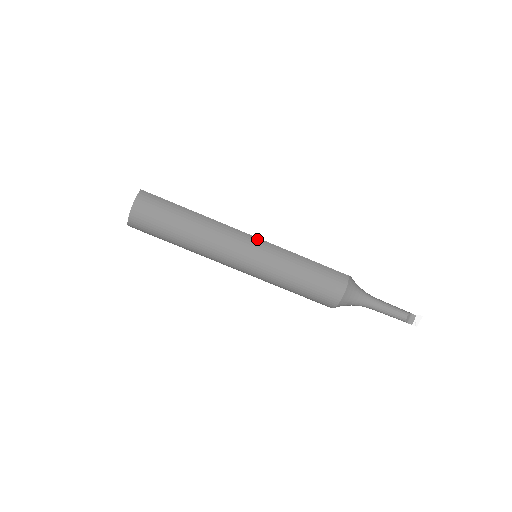
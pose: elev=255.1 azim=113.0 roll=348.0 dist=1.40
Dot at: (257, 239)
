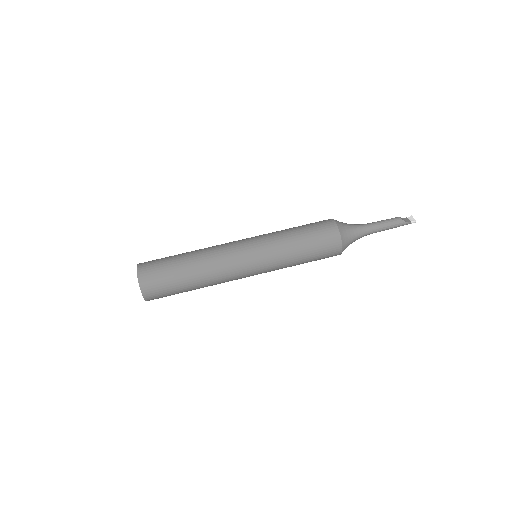
Dot at: occluded
